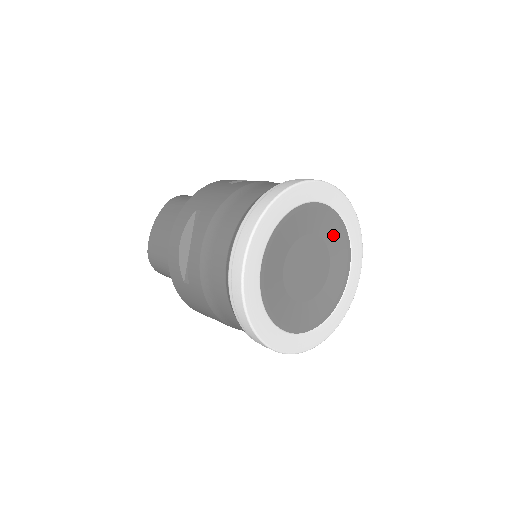
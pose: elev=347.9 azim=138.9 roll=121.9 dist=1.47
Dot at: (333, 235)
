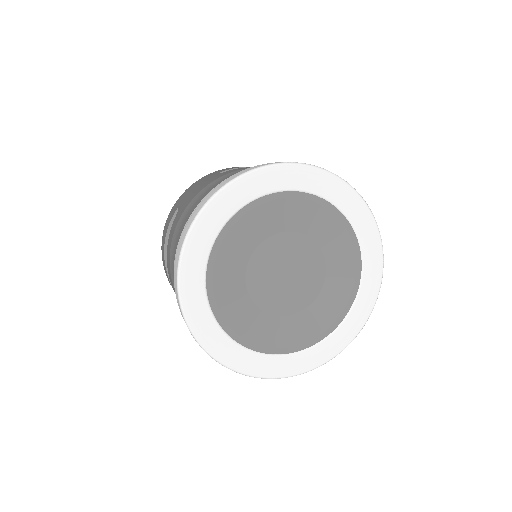
Dot at: (326, 231)
